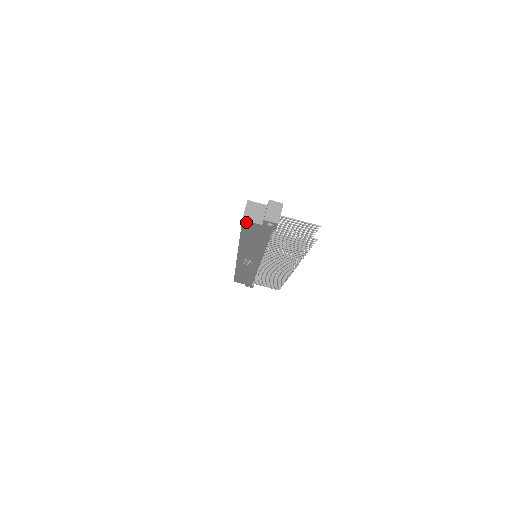
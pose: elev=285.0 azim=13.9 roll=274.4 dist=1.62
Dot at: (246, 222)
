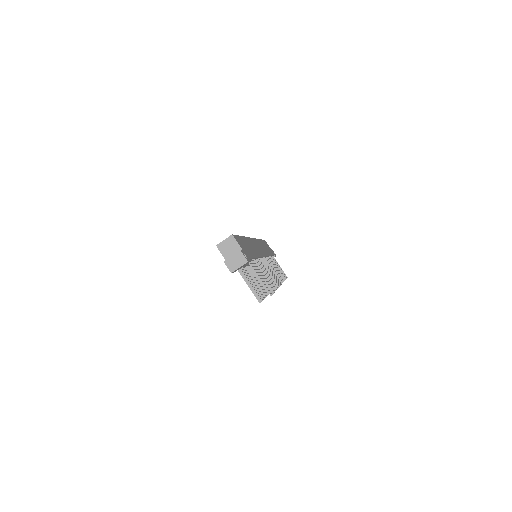
Dot at: (219, 249)
